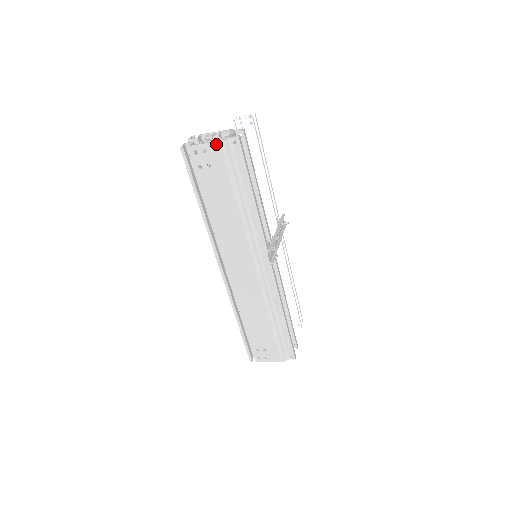
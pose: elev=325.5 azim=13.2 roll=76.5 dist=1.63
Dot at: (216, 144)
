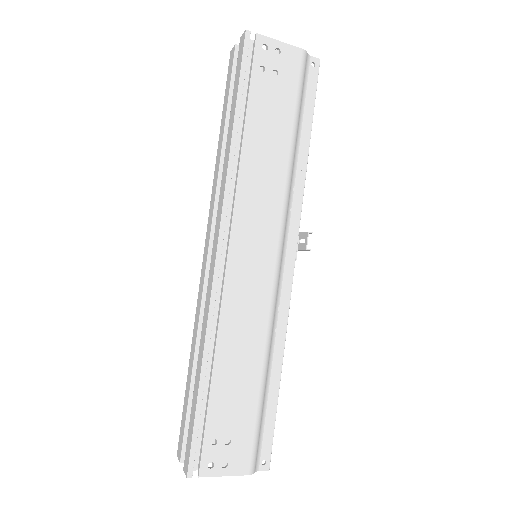
Dot at: (296, 50)
